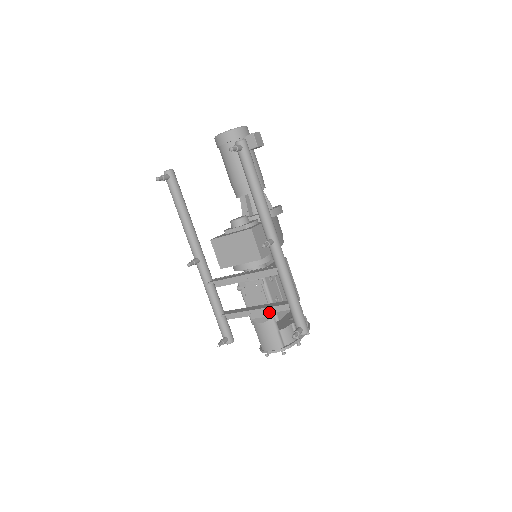
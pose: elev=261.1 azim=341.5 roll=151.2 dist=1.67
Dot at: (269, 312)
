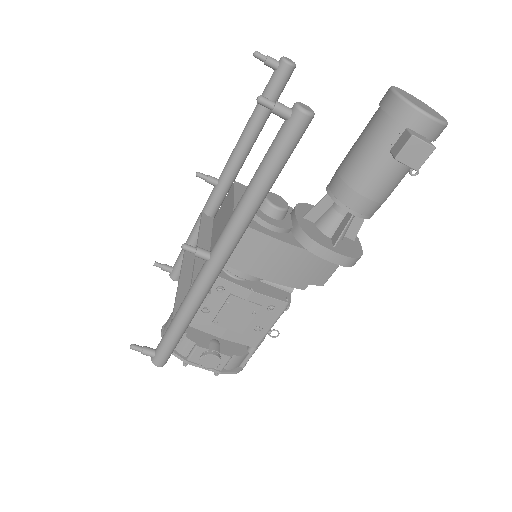
Dot at: occluded
